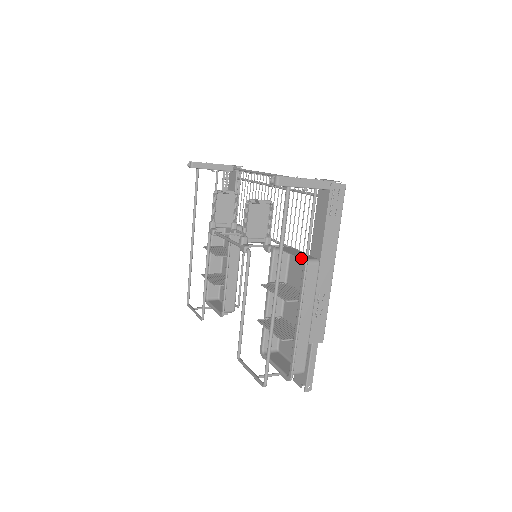
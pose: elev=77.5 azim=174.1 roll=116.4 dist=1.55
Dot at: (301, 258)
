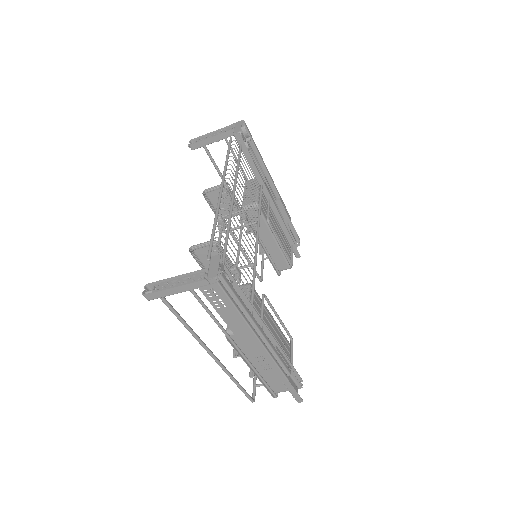
Dot at: (227, 328)
